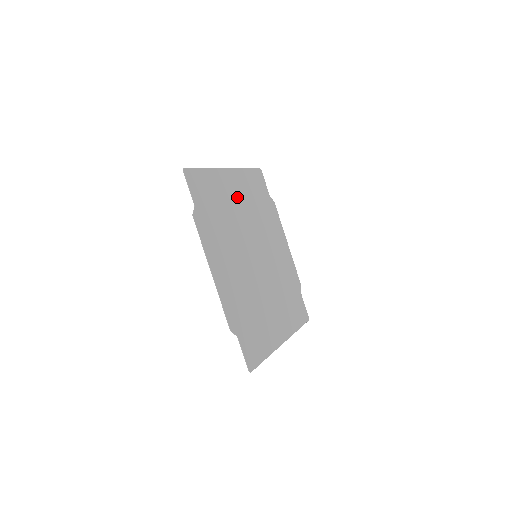
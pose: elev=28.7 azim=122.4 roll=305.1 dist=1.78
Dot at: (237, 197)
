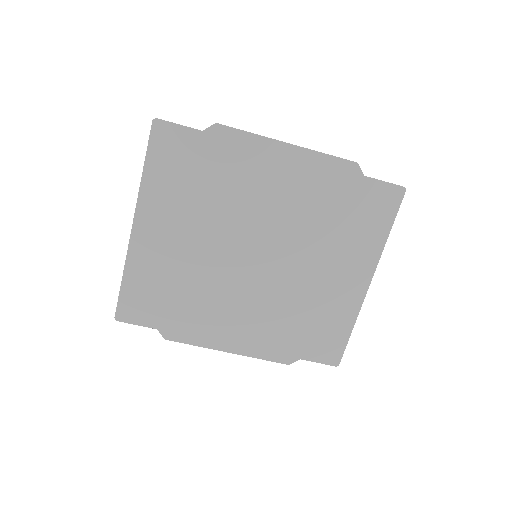
Dot at: (174, 236)
